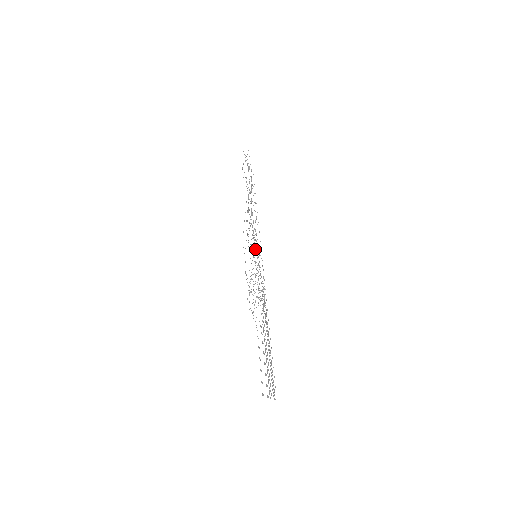
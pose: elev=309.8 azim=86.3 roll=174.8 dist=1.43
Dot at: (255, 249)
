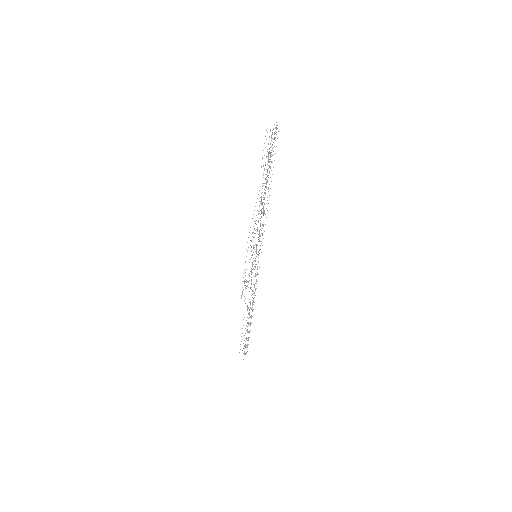
Dot at: (259, 235)
